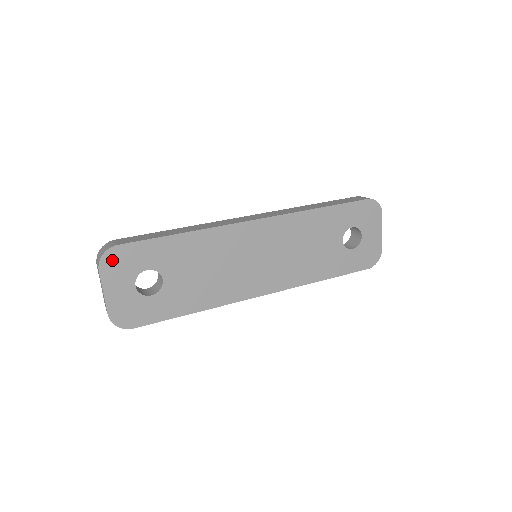
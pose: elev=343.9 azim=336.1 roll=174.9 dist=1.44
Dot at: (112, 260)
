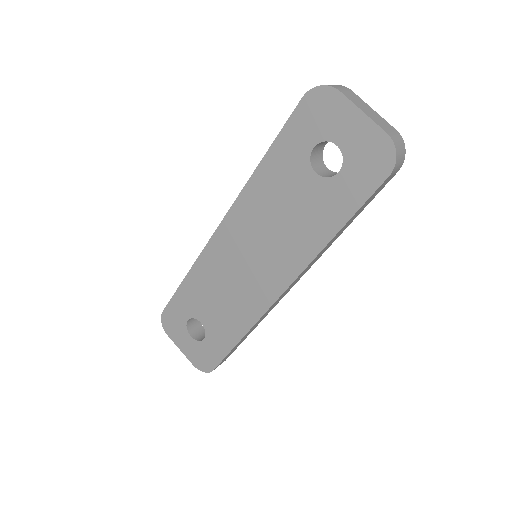
Dot at: (168, 324)
